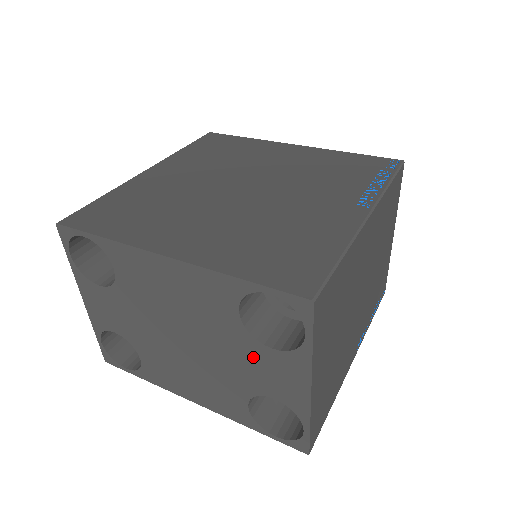
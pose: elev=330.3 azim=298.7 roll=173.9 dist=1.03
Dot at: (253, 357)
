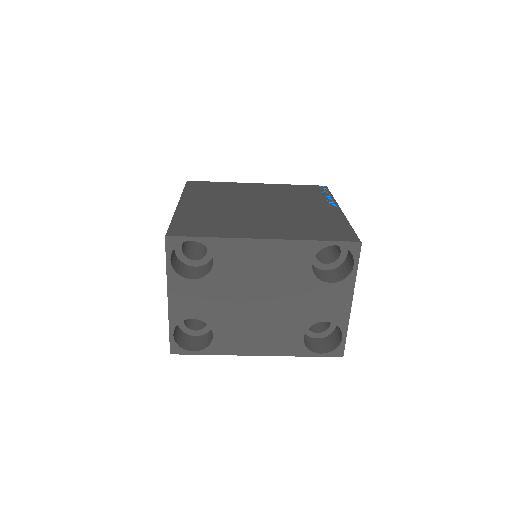
Dot at: (316, 294)
